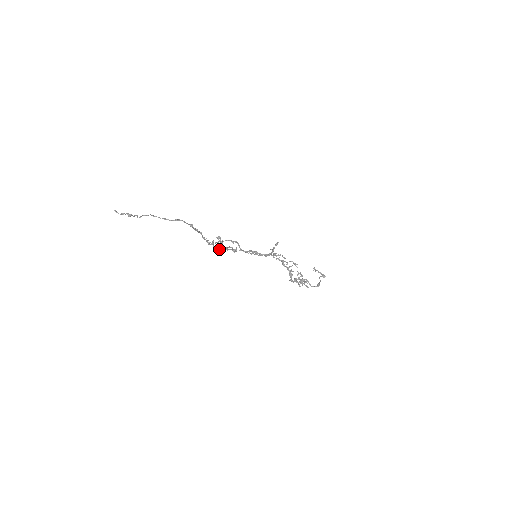
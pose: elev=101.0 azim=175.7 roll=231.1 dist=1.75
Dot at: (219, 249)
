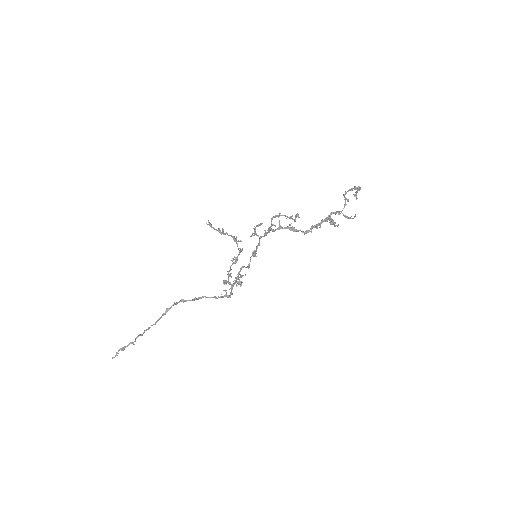
Dot at: occluded
